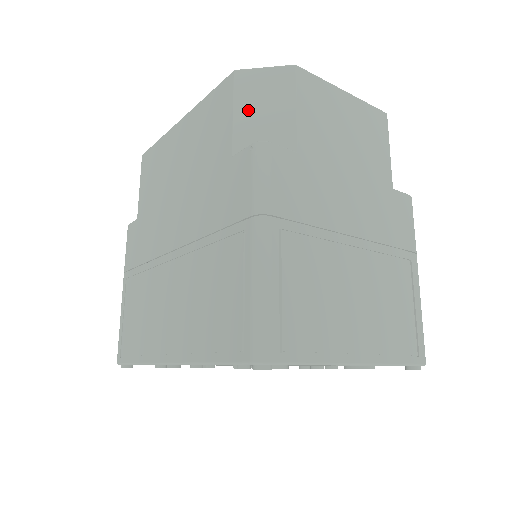
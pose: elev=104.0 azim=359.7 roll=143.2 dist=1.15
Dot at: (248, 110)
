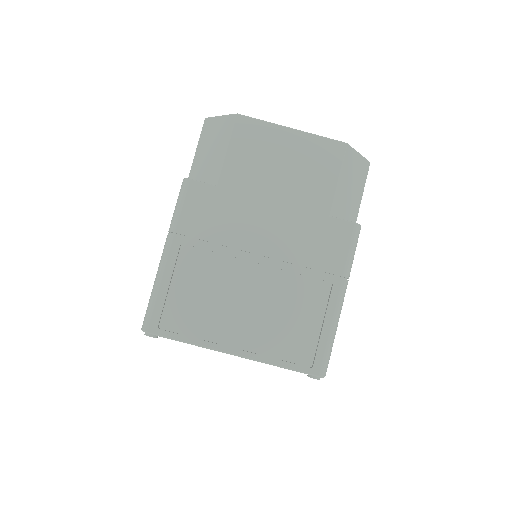
Dot at: (203, 150)
